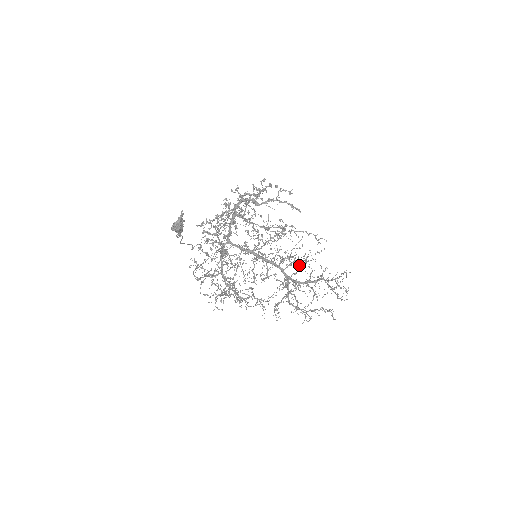
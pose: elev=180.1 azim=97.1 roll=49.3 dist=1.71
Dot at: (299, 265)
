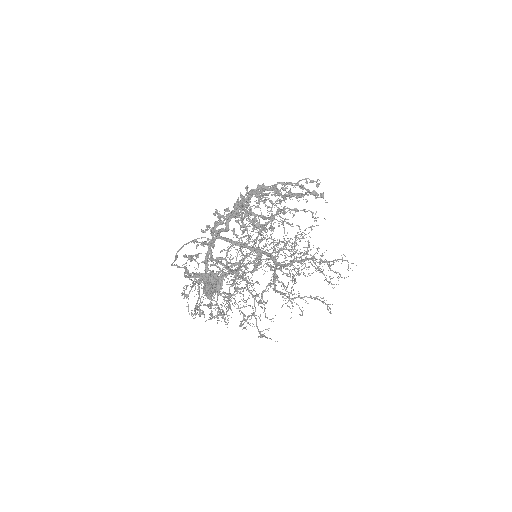
Dot at: (301, 258)
